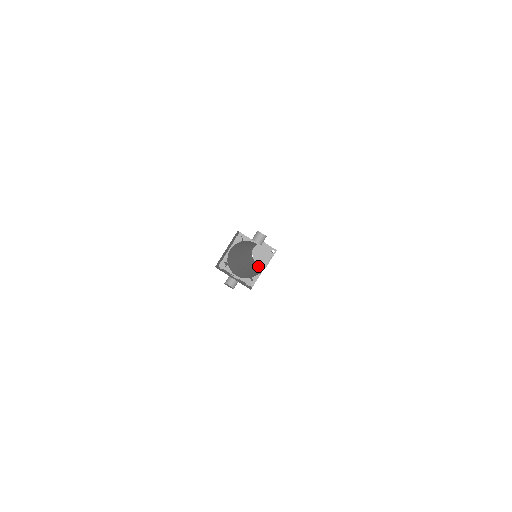
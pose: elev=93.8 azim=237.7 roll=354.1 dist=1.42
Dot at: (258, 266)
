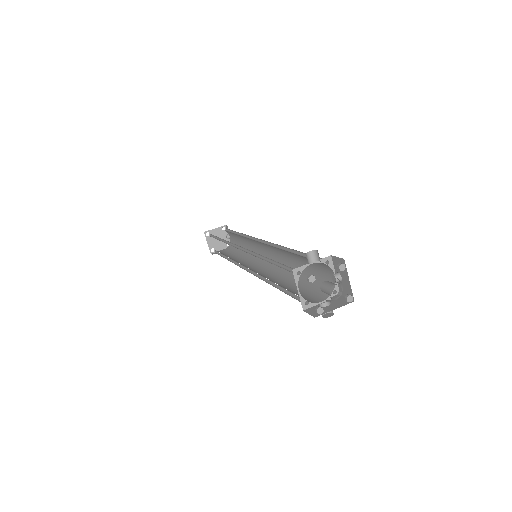
Dot at: (245, 256)
